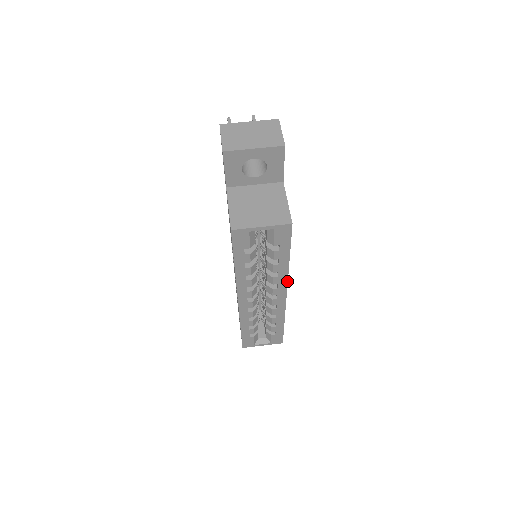
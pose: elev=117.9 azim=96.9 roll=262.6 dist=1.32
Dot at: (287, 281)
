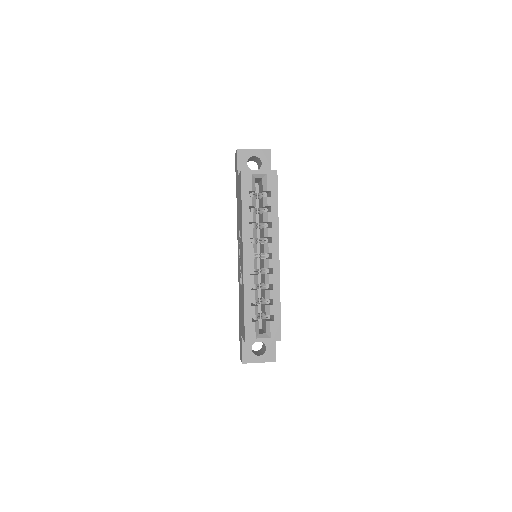
Dot at: (278, 235)
